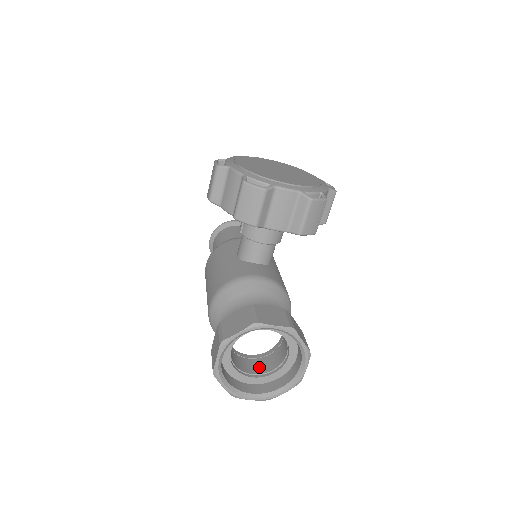
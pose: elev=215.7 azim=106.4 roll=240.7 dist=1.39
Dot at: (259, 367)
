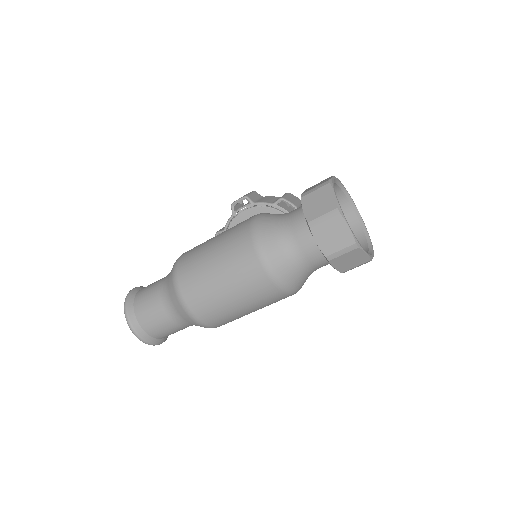
Dot at: occluded
